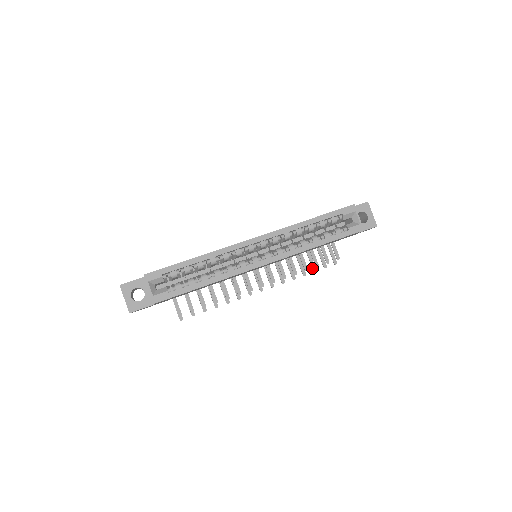
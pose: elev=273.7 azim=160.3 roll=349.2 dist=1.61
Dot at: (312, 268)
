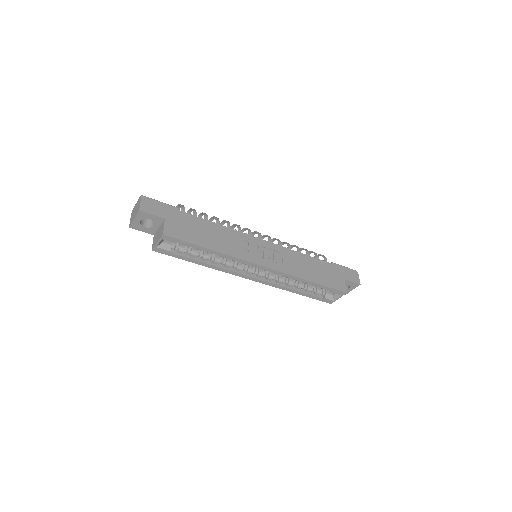
Dot at: occluded
